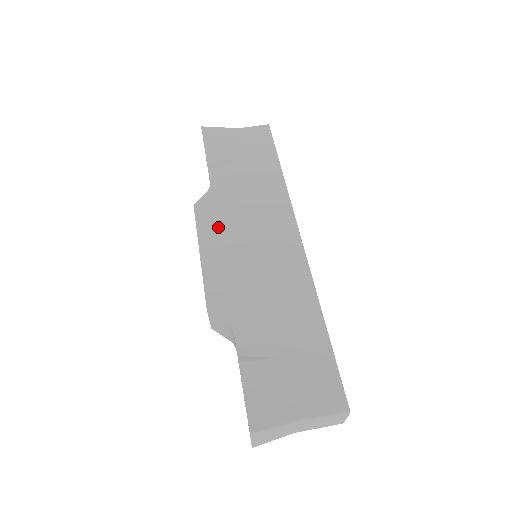
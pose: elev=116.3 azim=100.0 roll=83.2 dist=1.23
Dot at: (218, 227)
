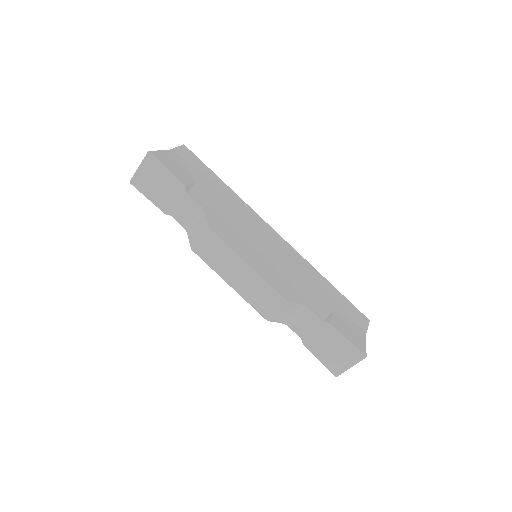
Dot at: (238, 240)
